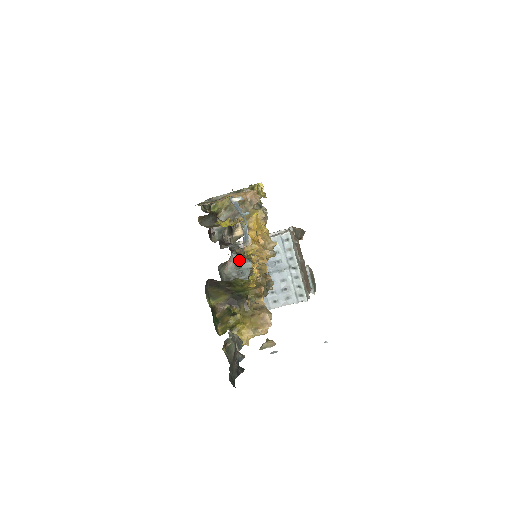
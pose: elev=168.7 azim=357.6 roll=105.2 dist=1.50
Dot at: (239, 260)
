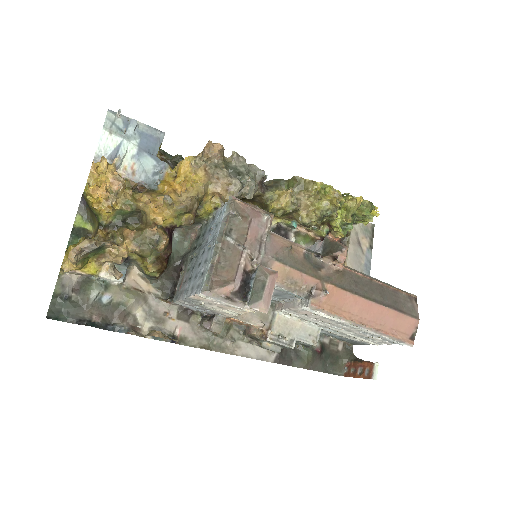
Dot at: (201, 234)
